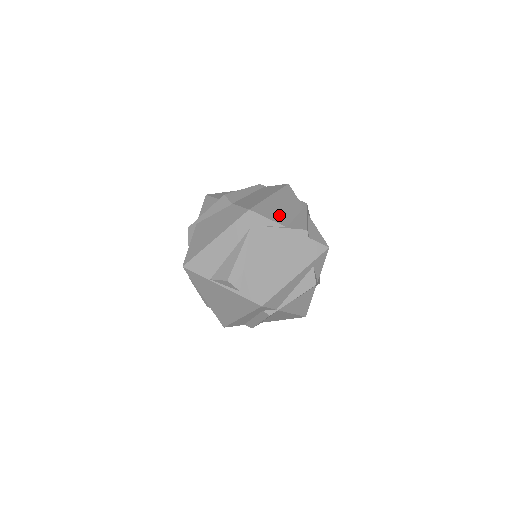
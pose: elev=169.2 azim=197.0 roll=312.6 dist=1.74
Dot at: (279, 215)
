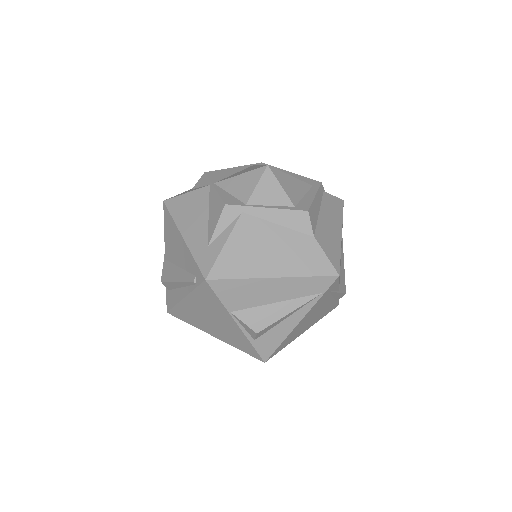
Dot at: occluded
